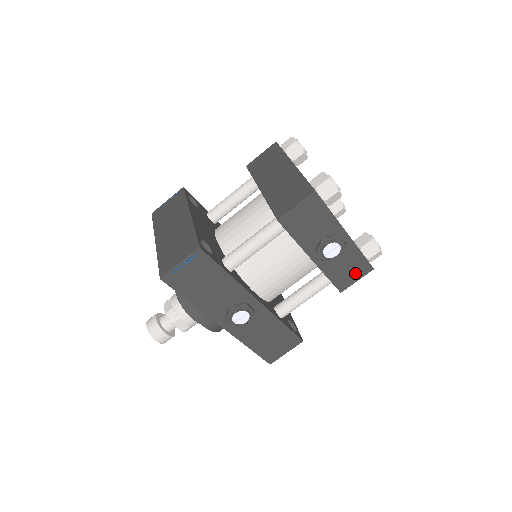
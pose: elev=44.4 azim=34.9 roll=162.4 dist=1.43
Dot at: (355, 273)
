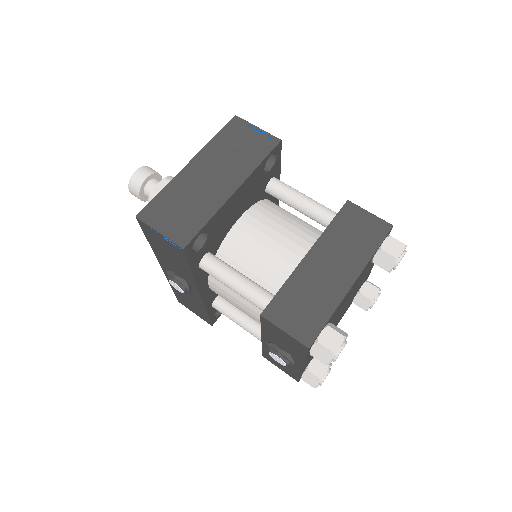
Dot at: (284, 368)
